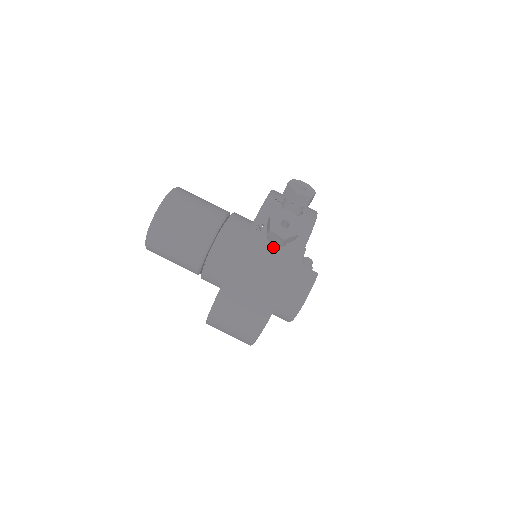
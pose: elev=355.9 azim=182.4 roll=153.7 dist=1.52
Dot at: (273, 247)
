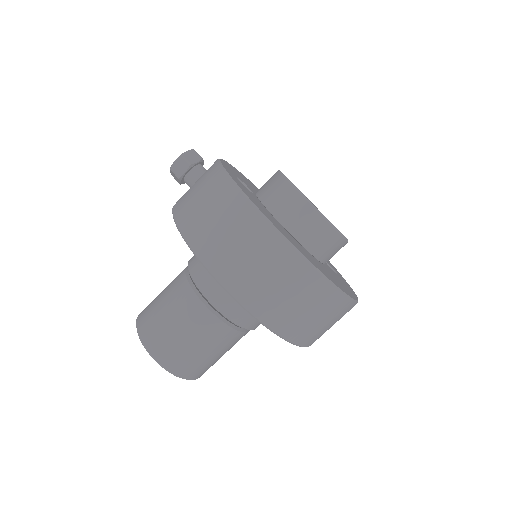
Dot at: occluded
